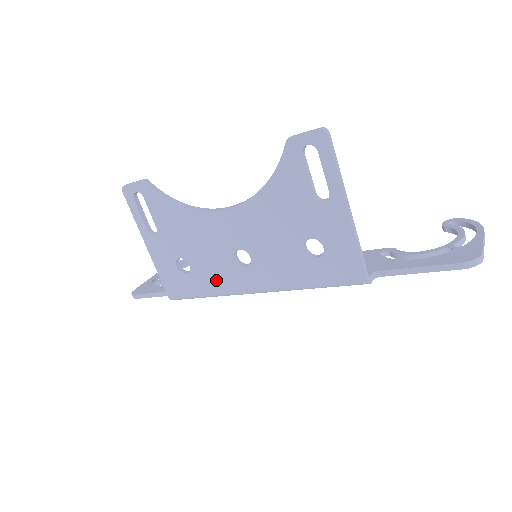
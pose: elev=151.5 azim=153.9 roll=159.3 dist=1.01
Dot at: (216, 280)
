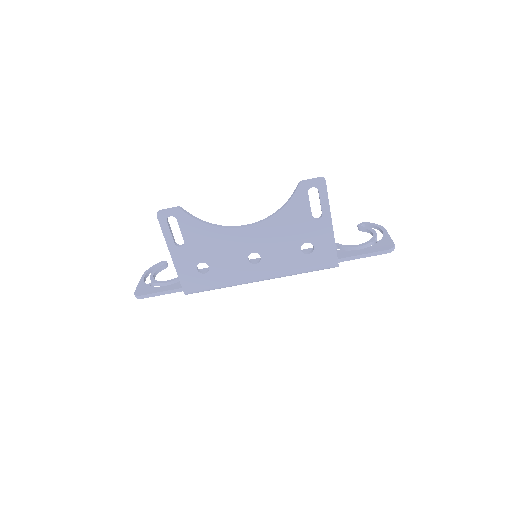
Dot at: (230, 275)
